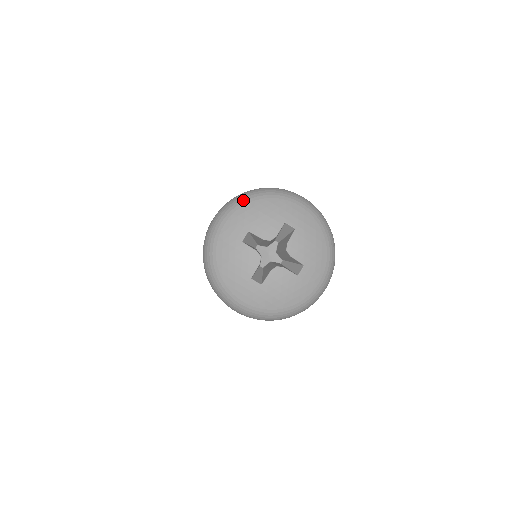
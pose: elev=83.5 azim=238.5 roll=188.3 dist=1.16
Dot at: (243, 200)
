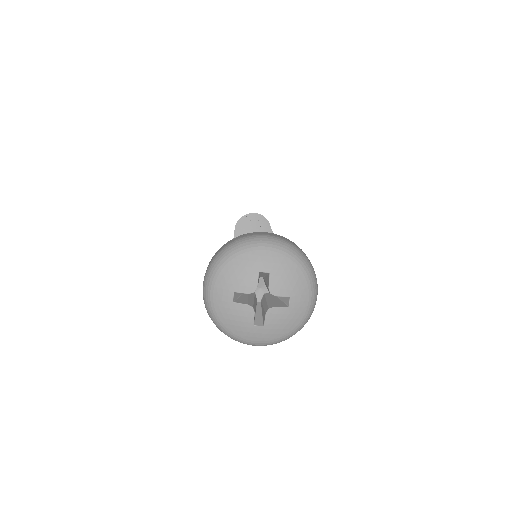
Dot at: (218, 266)
